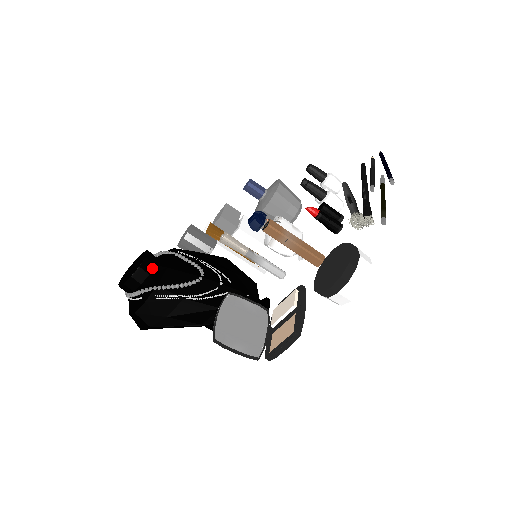
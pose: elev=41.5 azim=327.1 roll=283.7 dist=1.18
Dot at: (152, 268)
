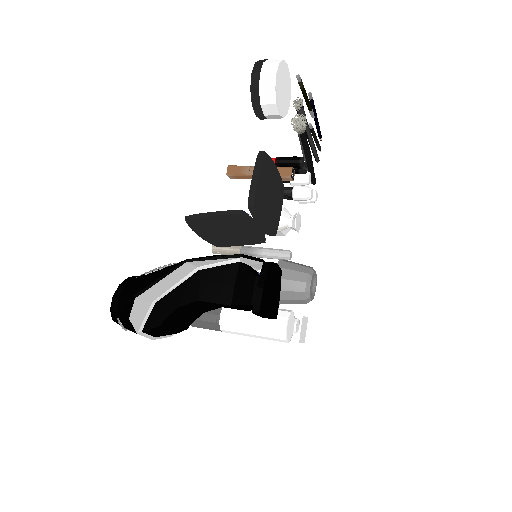
Dot at: occluded
